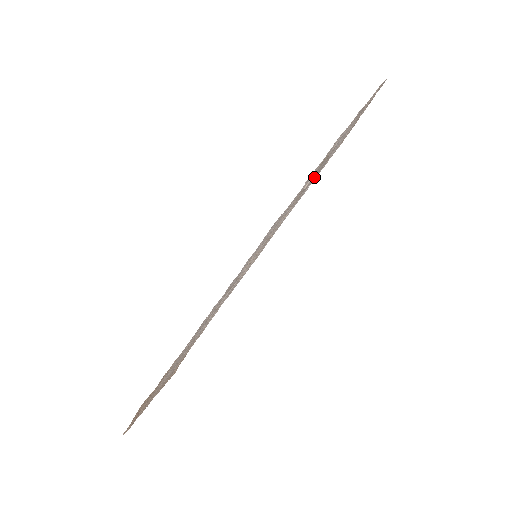
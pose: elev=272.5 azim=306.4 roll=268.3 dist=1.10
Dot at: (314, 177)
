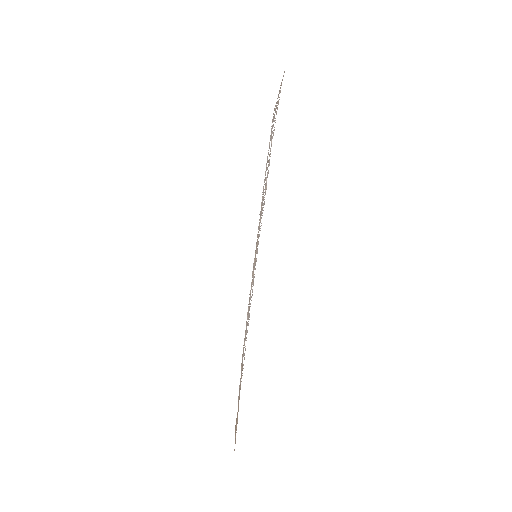
Dot at: occluded
